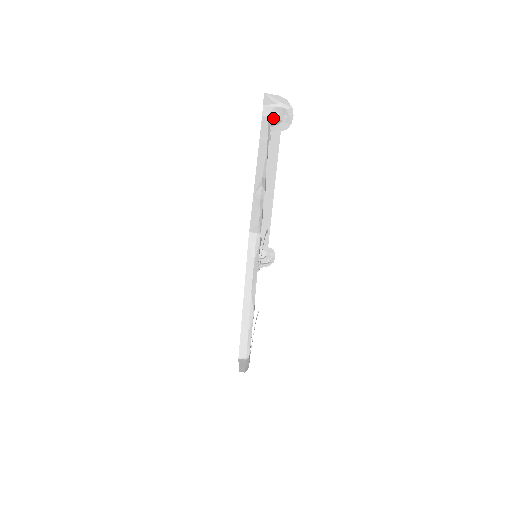
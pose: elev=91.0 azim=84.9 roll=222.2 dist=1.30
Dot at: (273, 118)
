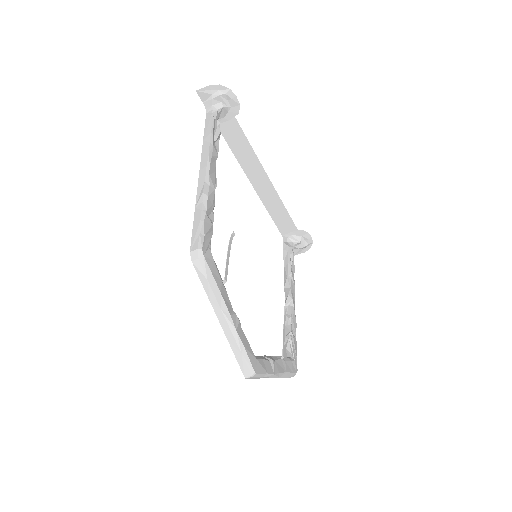
Dot at: (218, 110)
